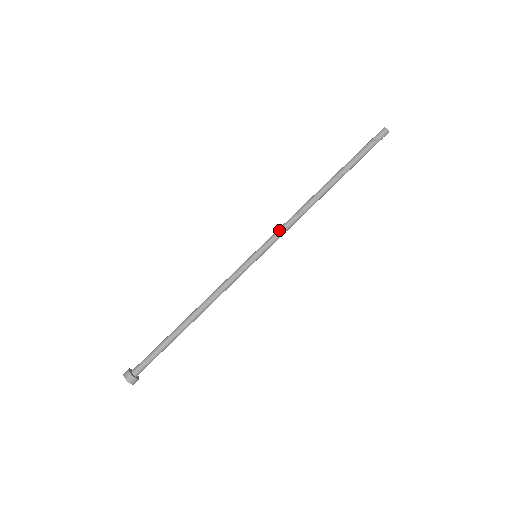
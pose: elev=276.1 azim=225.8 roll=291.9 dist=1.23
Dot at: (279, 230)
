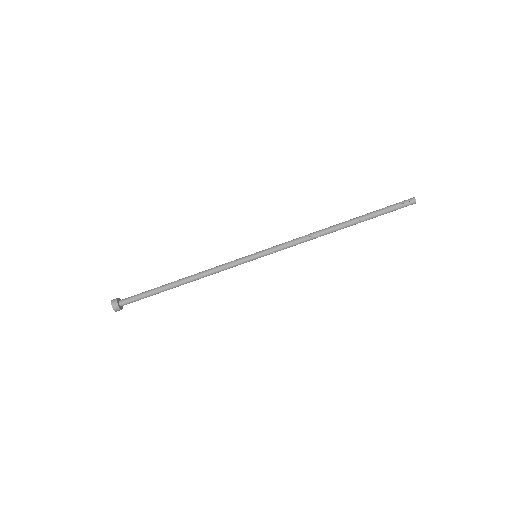
Dot at: (284, 243)
